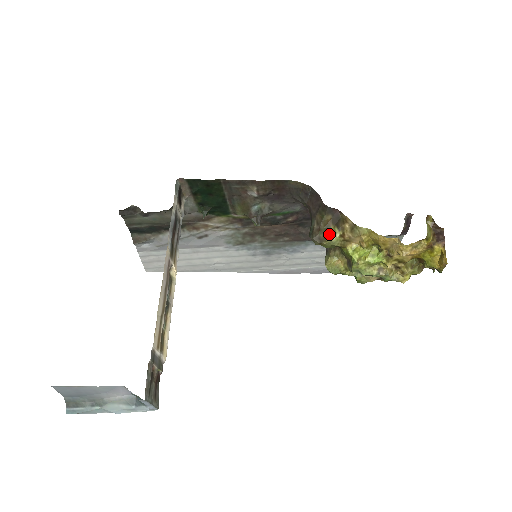
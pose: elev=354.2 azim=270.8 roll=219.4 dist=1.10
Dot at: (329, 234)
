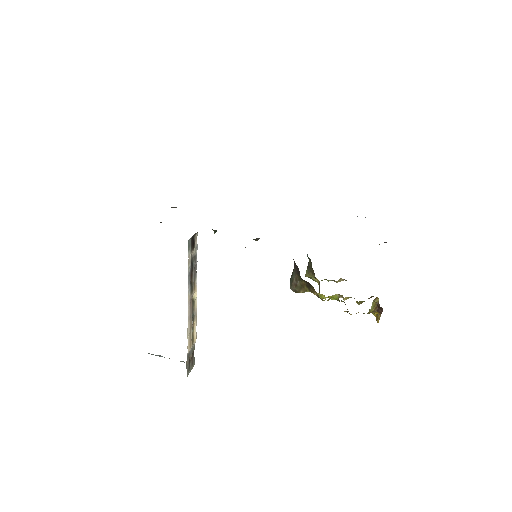
Dot at: (302, 290)
